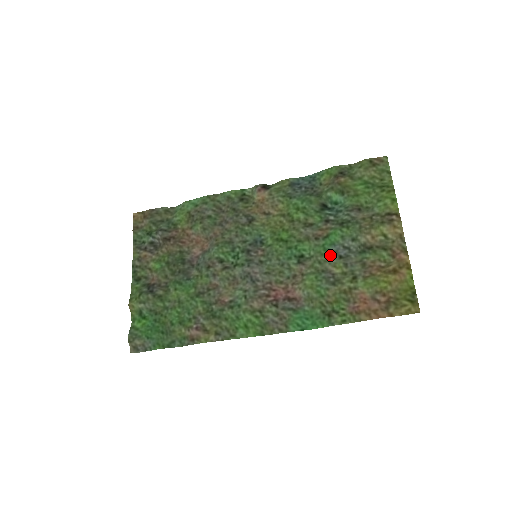
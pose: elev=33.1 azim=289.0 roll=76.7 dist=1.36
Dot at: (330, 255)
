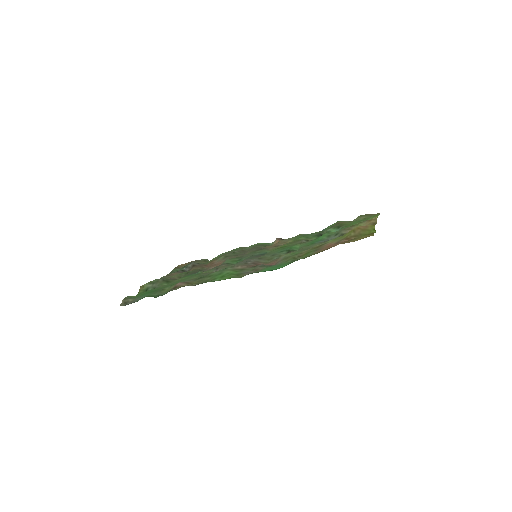
Dot at: (314, 244)
